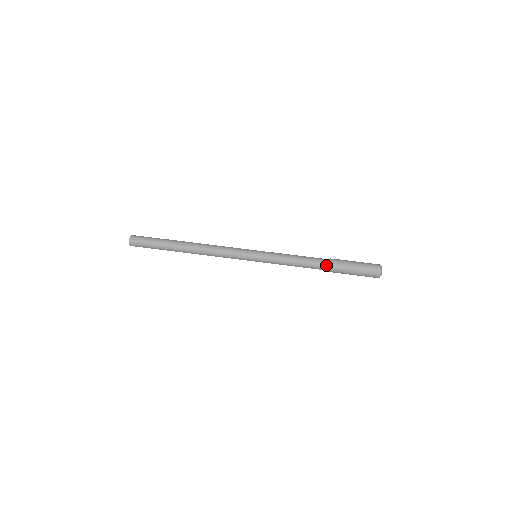
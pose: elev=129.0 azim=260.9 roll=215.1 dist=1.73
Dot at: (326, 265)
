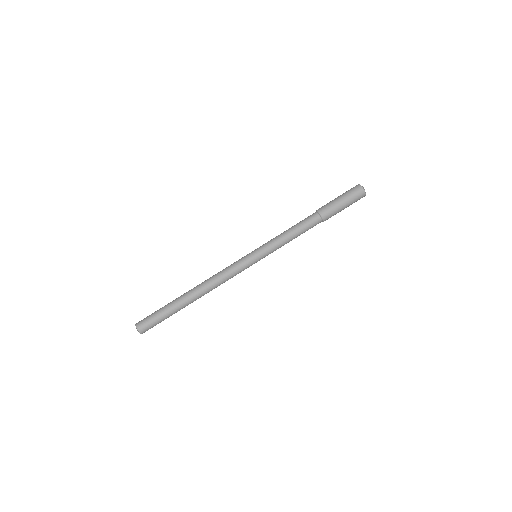
Dot at: (318, 218)
